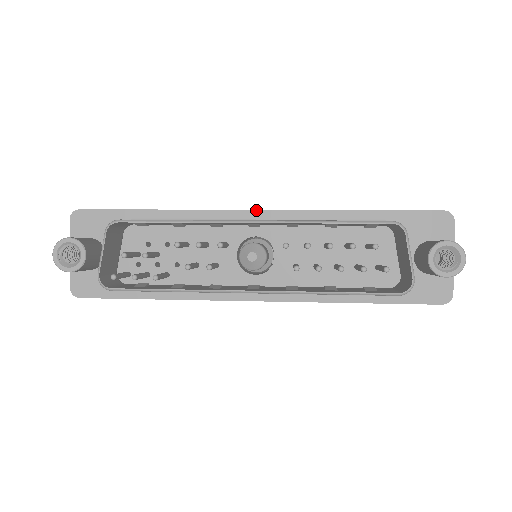
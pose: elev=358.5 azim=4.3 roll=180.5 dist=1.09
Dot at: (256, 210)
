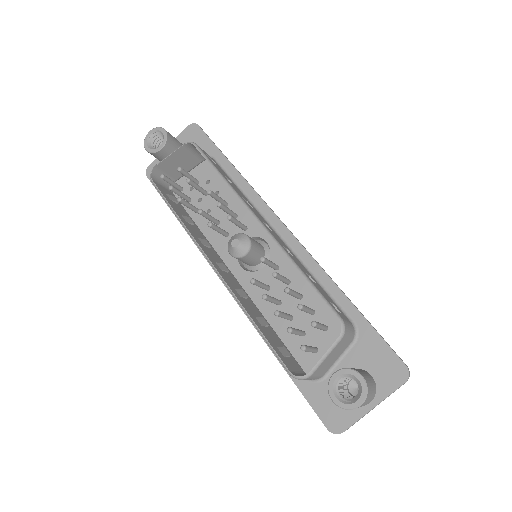
Dot at: (284, 225)
